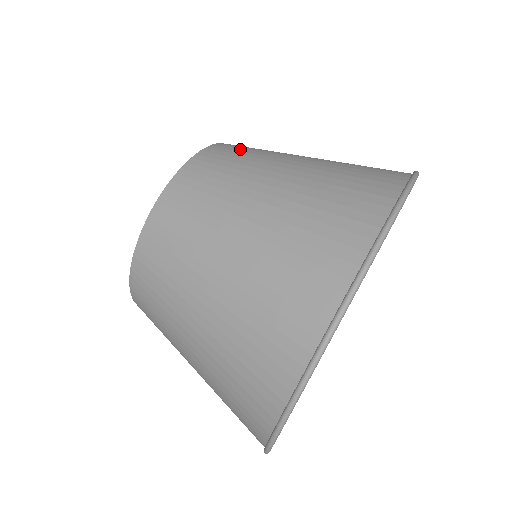
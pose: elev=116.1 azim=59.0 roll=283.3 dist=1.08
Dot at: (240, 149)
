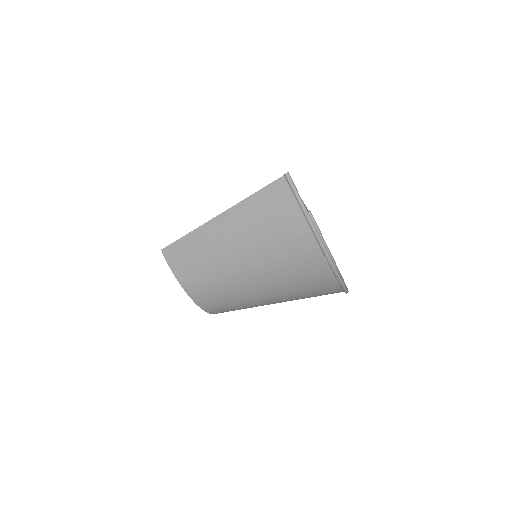
Dot at: (208, 290)
